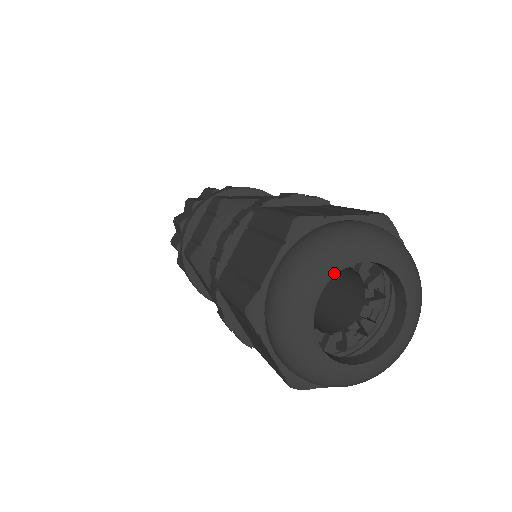
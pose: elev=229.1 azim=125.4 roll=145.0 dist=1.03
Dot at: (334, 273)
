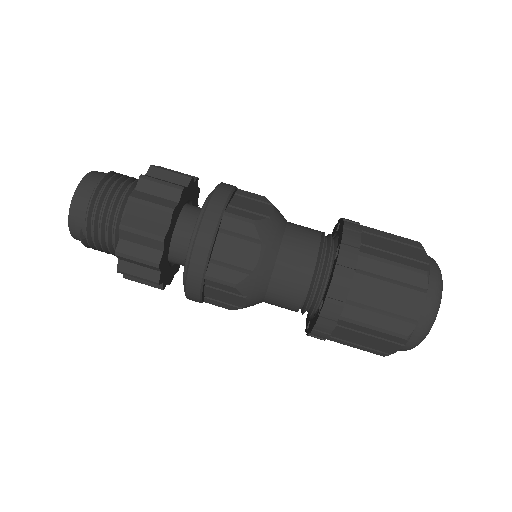
Dot at: occluded
